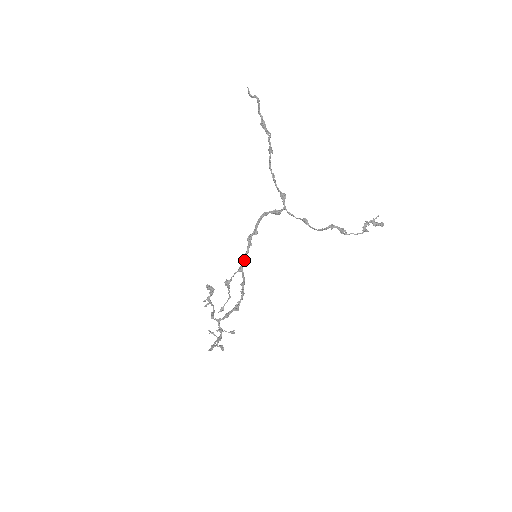
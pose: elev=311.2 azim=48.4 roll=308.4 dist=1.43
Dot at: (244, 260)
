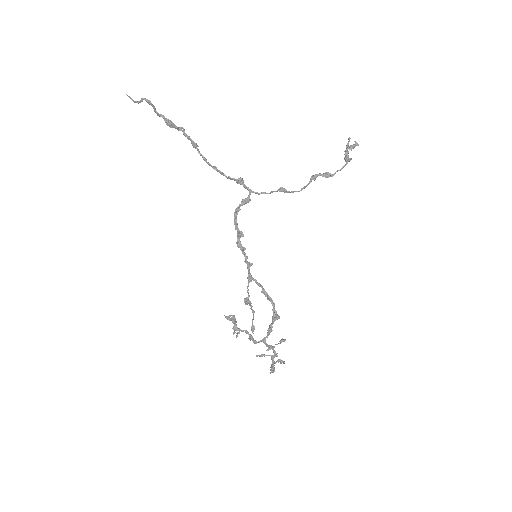
Dot at: (248, 268)
